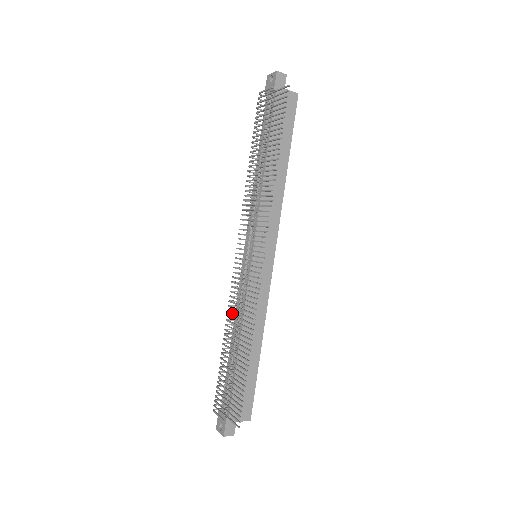
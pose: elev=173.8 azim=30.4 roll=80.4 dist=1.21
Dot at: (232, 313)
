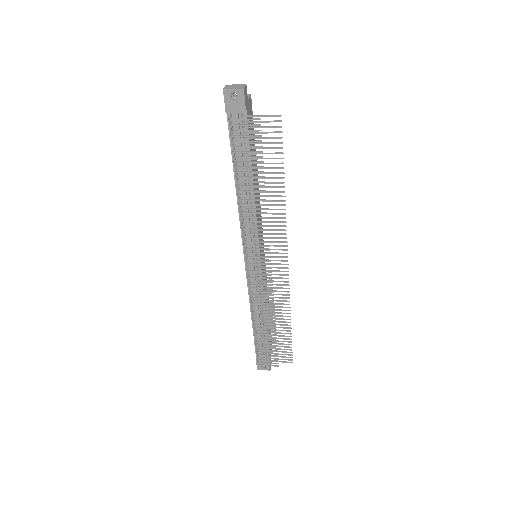
Dot at: occluded
